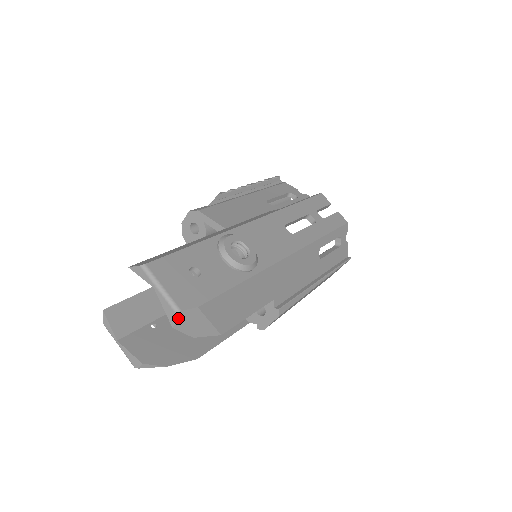
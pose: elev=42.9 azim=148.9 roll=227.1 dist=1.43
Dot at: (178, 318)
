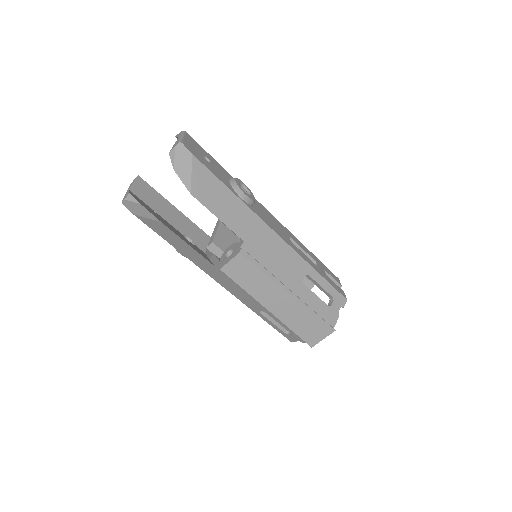
Dot at: (177, 145)
